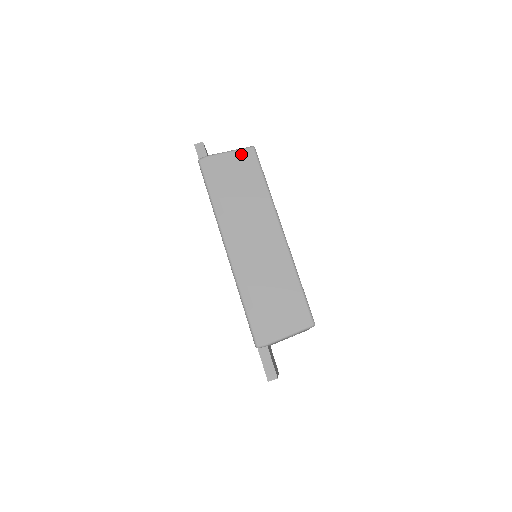
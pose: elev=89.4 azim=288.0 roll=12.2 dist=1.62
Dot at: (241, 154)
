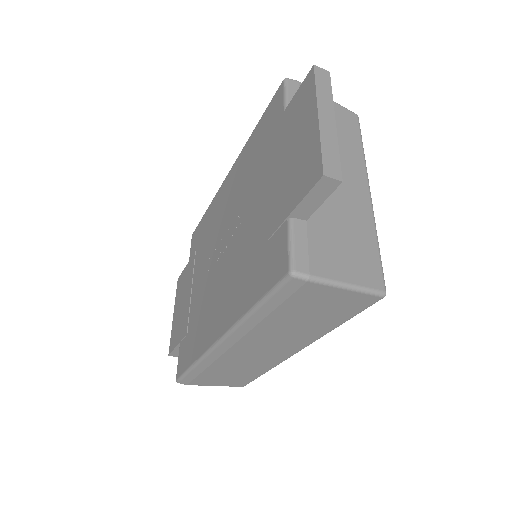
Dot at: (358, 297)
